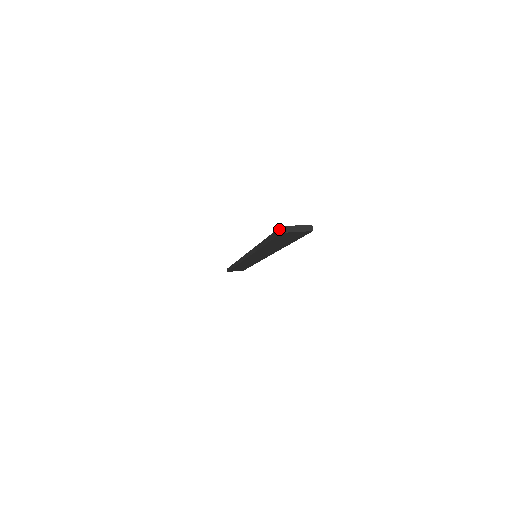
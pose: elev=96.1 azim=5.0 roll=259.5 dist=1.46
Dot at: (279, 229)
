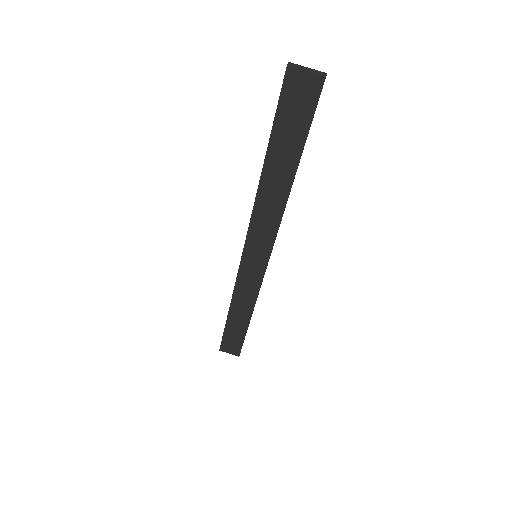
Dot at: (285, 72)
